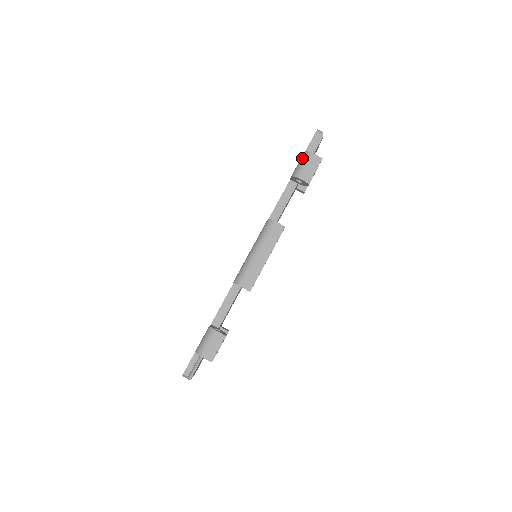
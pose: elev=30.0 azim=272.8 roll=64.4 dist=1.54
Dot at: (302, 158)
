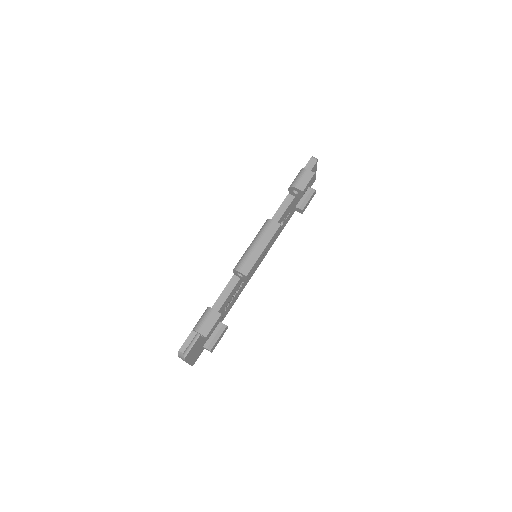
Dot at: (298, 174)
